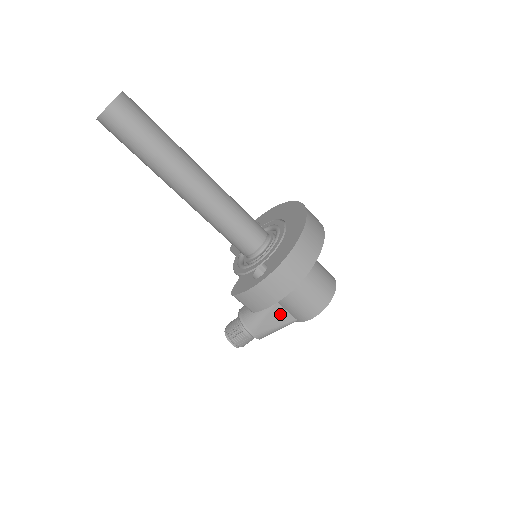
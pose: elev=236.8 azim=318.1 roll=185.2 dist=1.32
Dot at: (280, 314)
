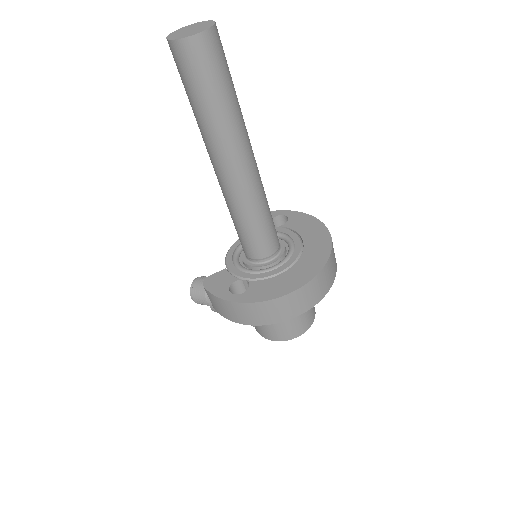
Dot at: occluded
